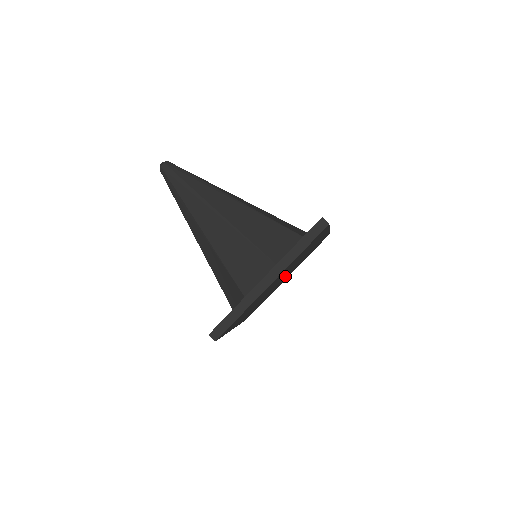
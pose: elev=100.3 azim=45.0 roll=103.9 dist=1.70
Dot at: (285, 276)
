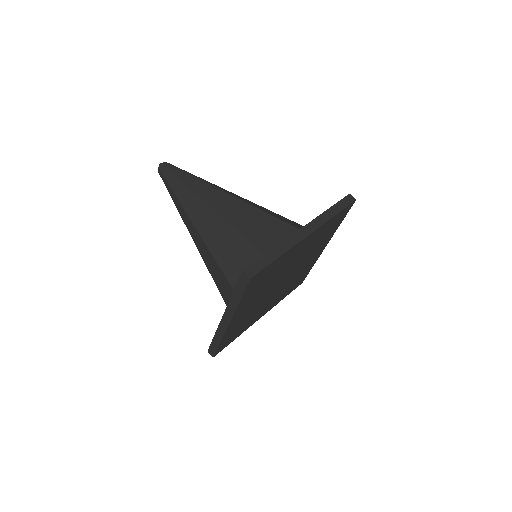
Dot at: (296, 268)
